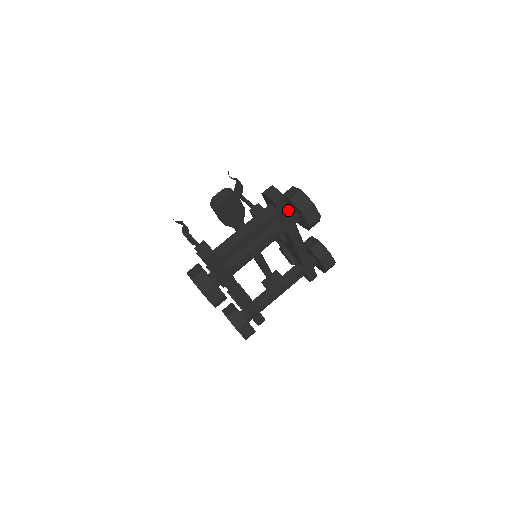
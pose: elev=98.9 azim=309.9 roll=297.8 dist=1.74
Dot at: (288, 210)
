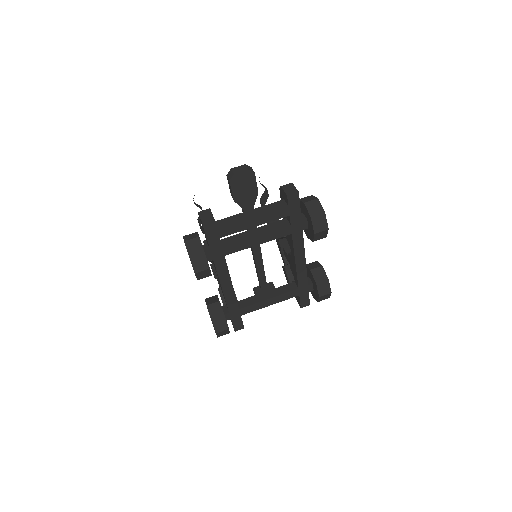
Dot at: (299, 211)
